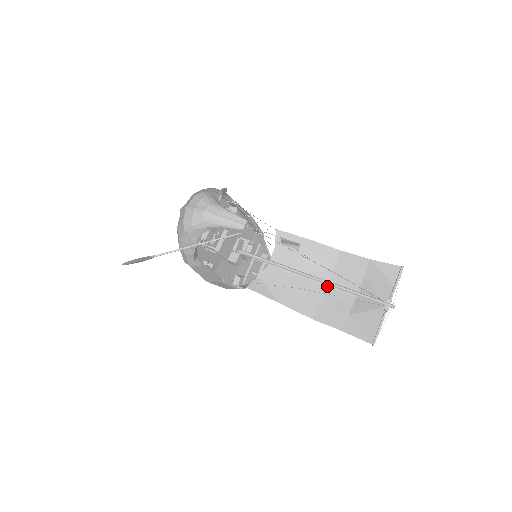
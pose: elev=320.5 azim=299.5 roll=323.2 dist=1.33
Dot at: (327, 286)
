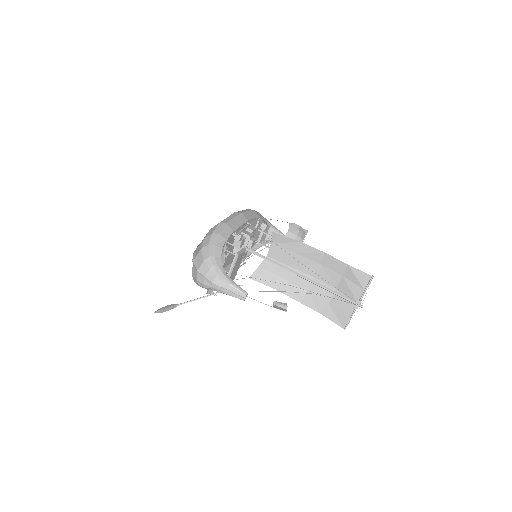
Dot at: (314, 277)
